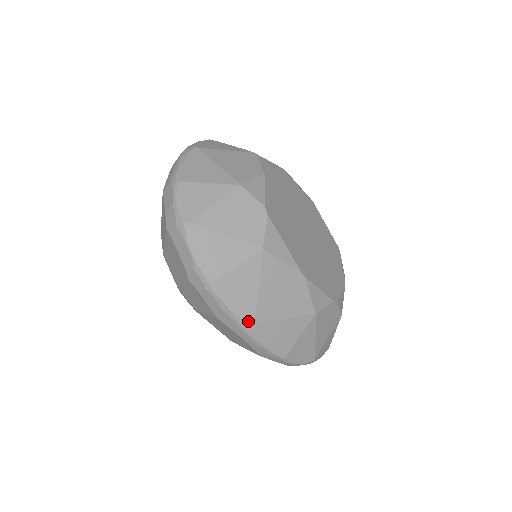
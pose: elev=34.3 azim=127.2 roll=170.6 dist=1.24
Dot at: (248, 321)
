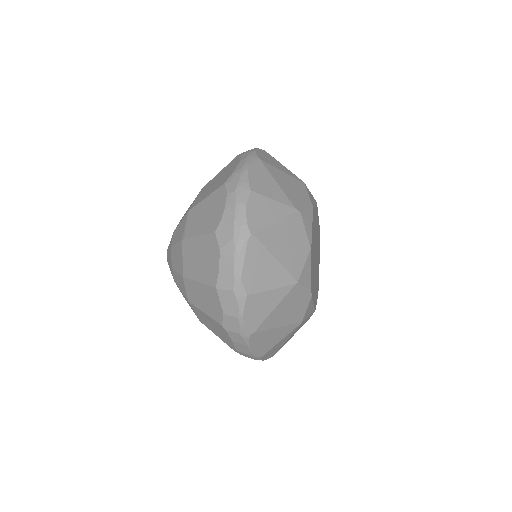
Dot at: (272, 356)
